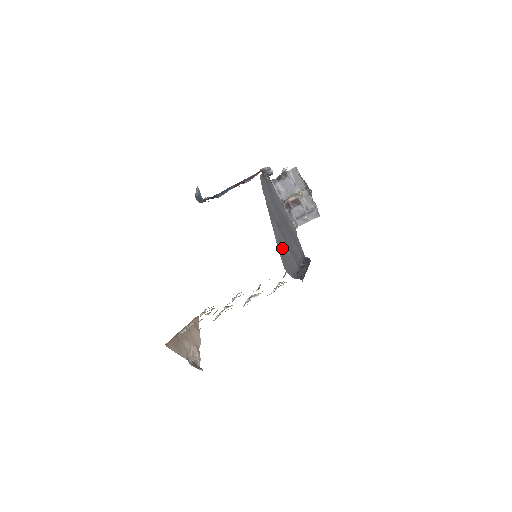
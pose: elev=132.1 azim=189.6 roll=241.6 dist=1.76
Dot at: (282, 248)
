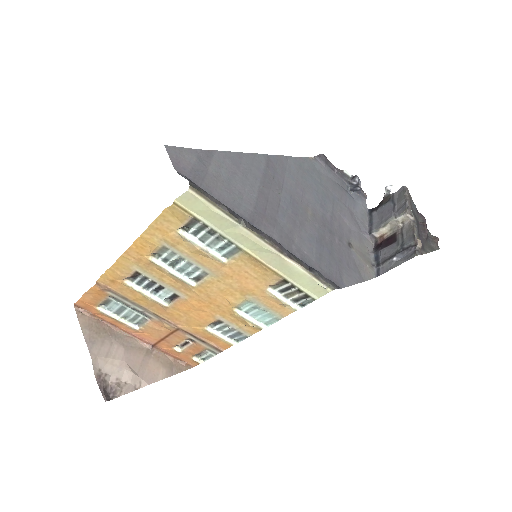
Dot at: (225, 170)
